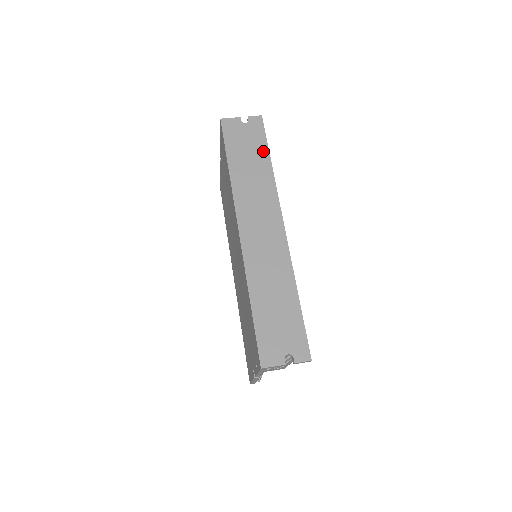
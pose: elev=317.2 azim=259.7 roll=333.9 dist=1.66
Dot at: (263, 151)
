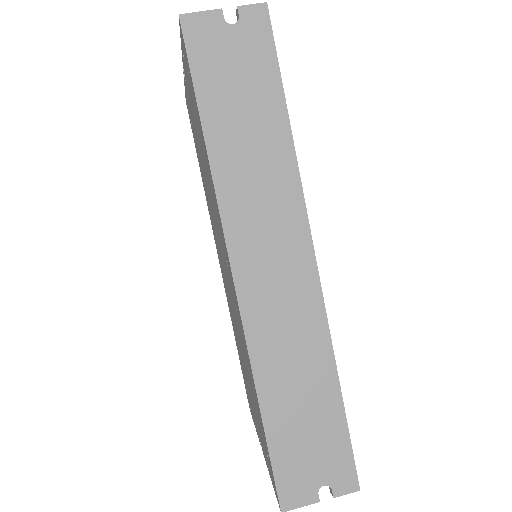
Dot at: (272, 94)
